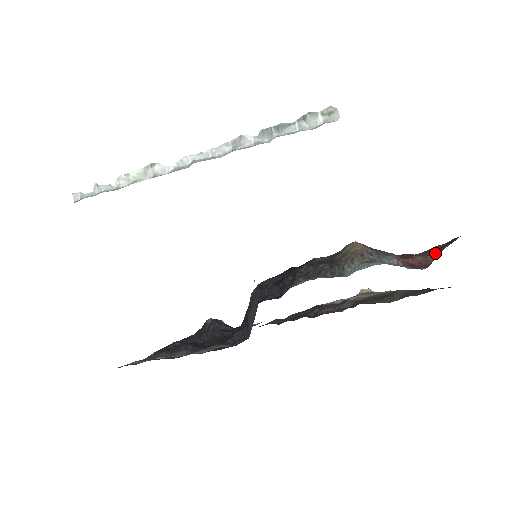
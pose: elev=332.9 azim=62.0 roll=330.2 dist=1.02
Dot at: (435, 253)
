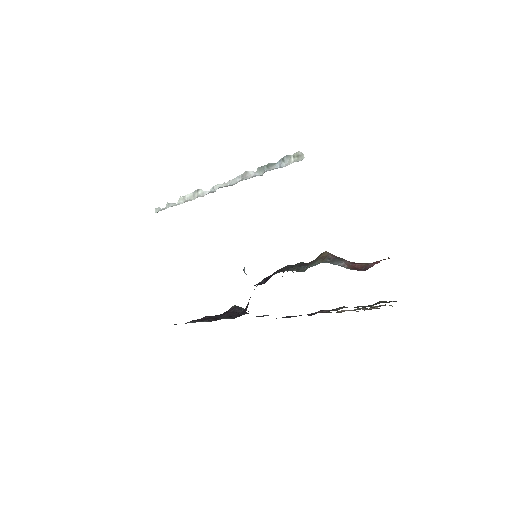
Dot at: (377, 261)
